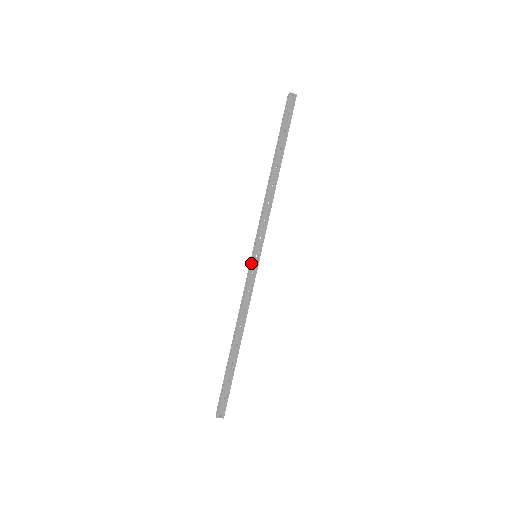
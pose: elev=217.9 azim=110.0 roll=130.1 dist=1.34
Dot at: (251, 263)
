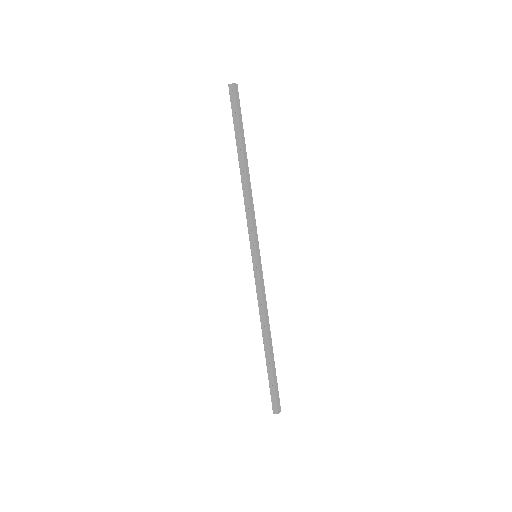
Dot at: (258, 264)
